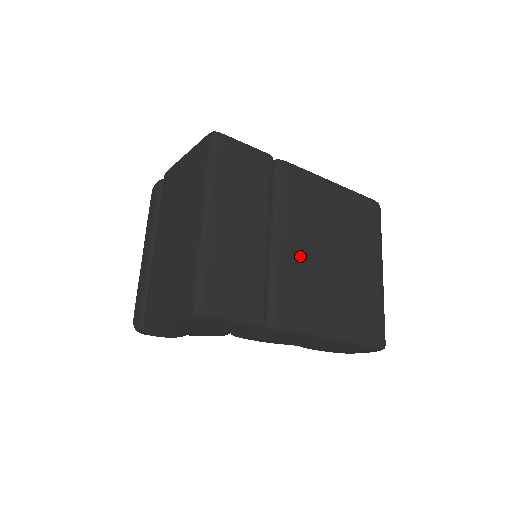
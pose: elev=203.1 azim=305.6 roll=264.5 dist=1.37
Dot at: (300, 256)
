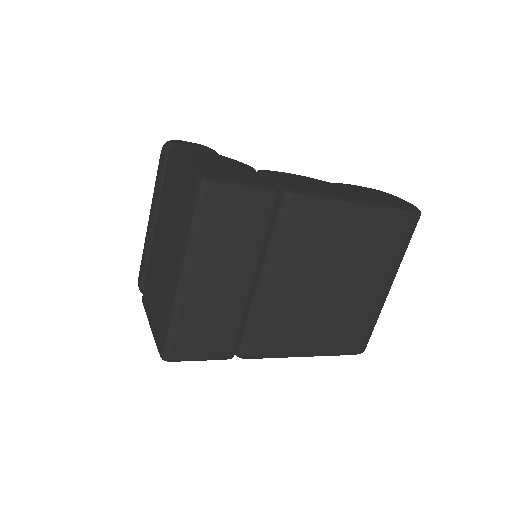
Dot at: (287, 295)
